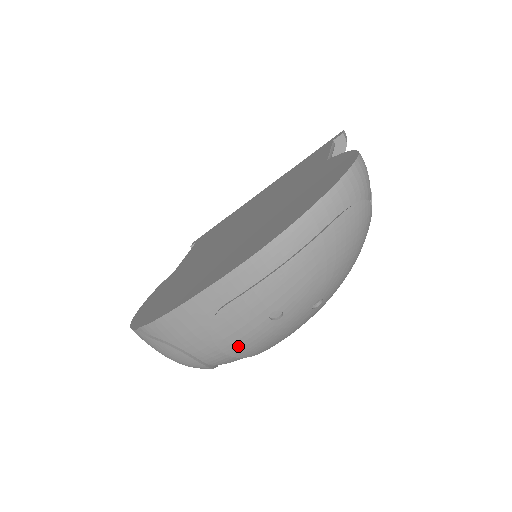
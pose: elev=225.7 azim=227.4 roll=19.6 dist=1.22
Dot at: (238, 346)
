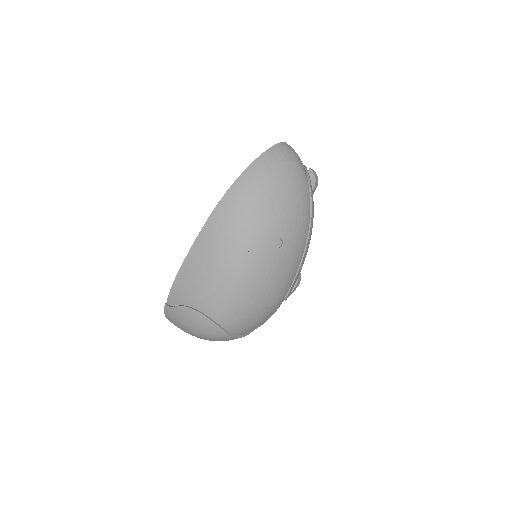
Dot at: (227, 287)
